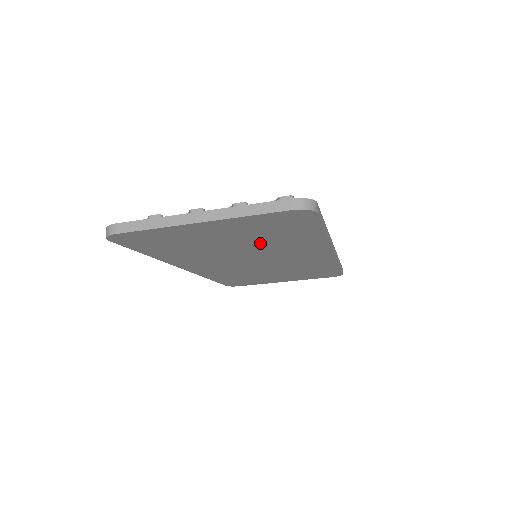
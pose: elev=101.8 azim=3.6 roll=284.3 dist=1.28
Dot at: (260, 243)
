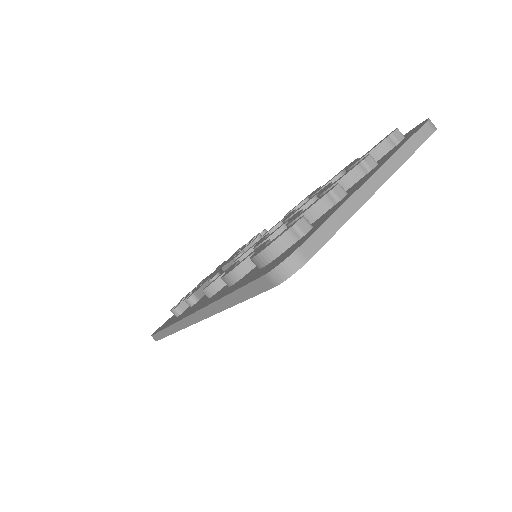
Dot at: occluded
